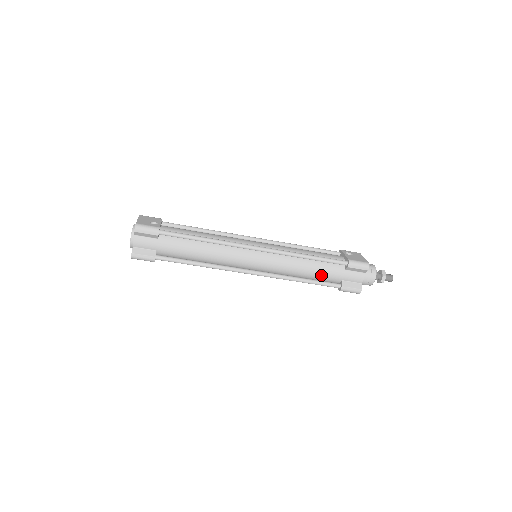
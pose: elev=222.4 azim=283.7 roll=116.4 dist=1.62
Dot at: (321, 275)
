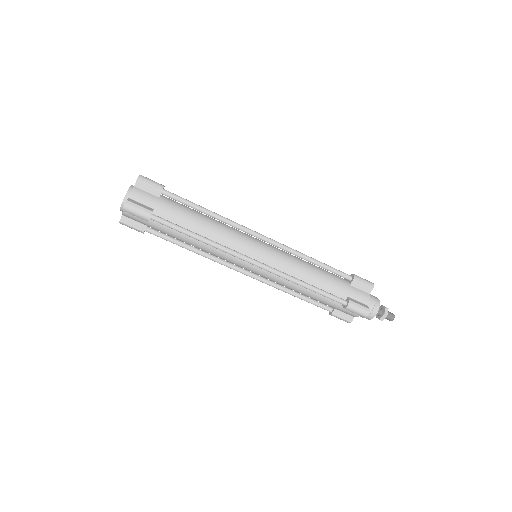
Dot at: (327, 284)
